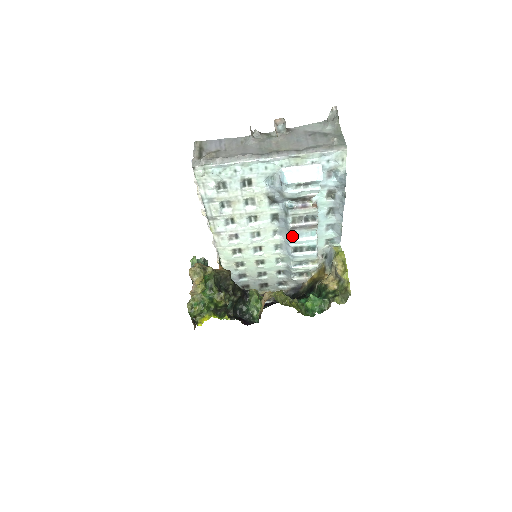
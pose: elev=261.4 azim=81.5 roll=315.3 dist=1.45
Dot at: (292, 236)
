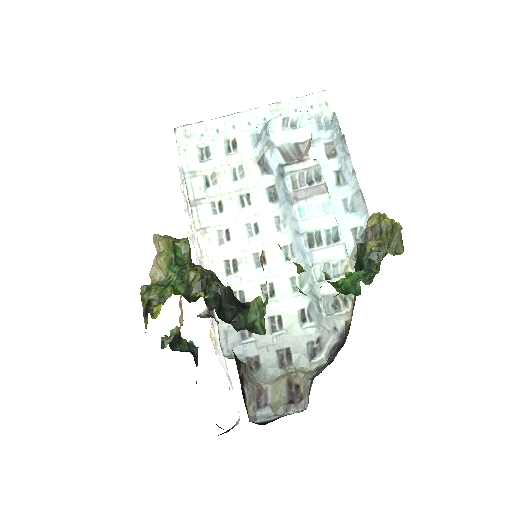
Dot at: (299, 215)
